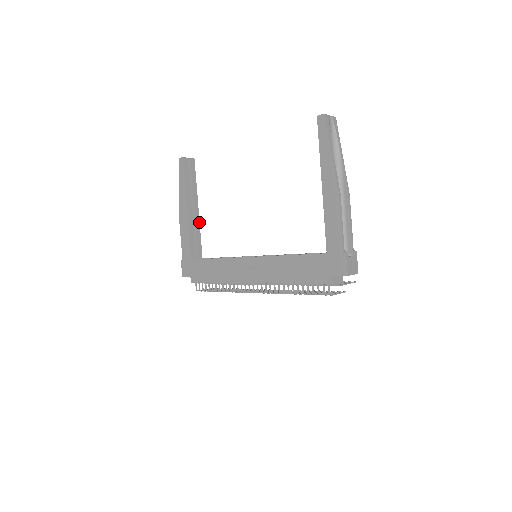
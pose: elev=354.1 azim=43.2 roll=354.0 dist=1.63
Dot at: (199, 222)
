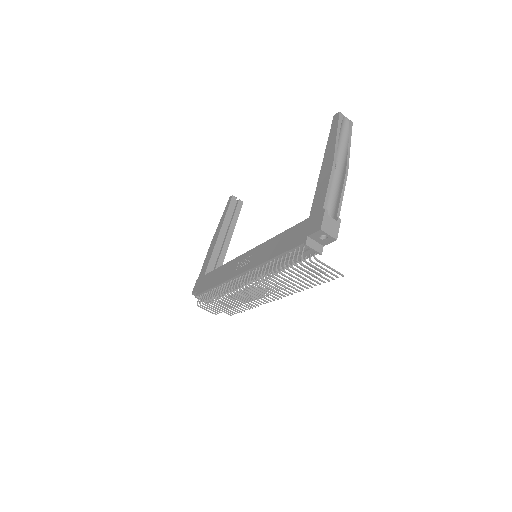
Dot at: occluded
